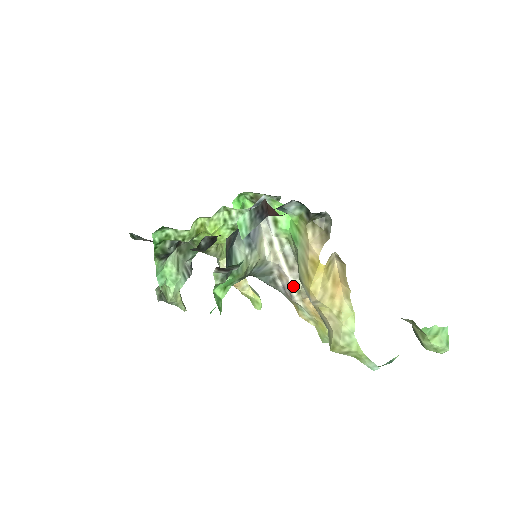
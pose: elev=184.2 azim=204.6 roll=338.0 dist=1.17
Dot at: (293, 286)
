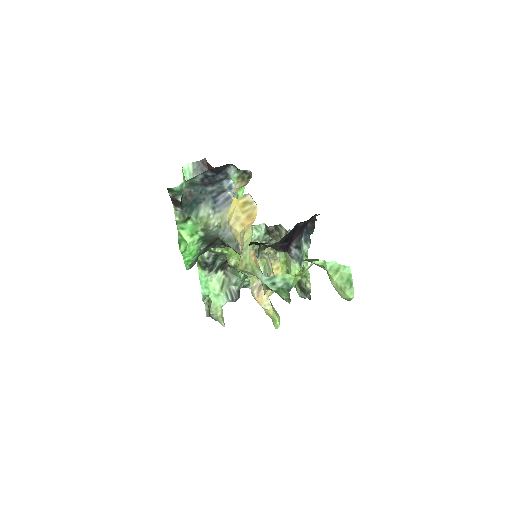
Dot at: occluded
